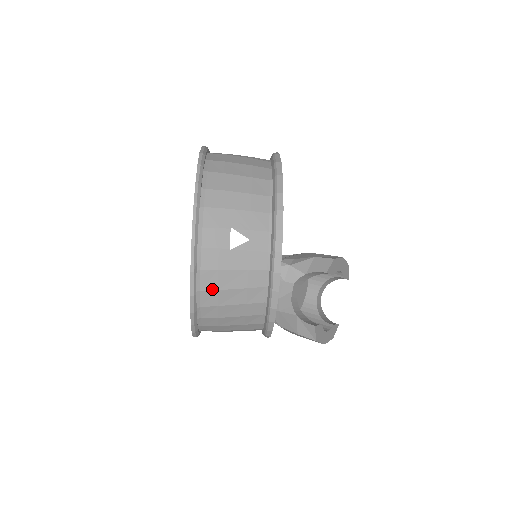
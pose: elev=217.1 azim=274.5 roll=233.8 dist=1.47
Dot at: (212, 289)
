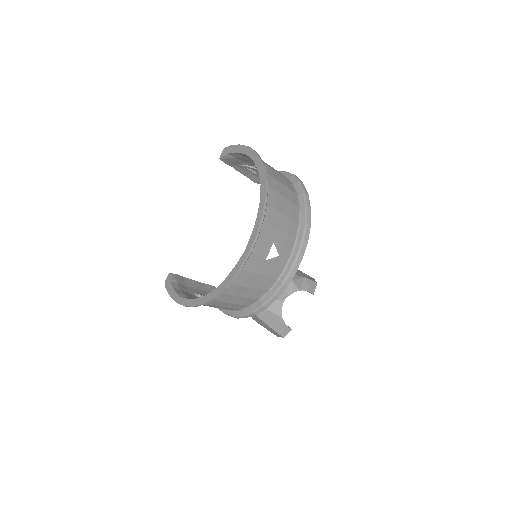
Dot at: (238, 284)
